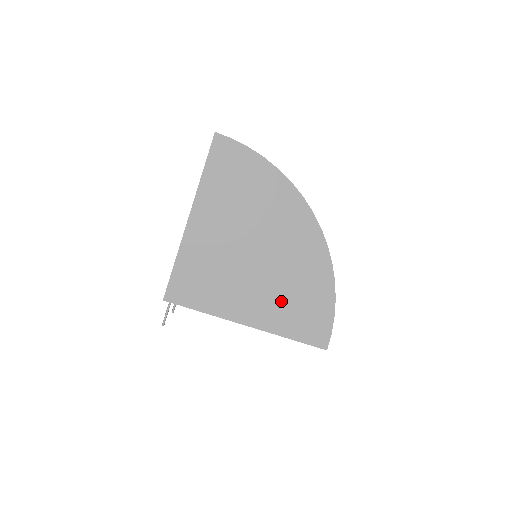
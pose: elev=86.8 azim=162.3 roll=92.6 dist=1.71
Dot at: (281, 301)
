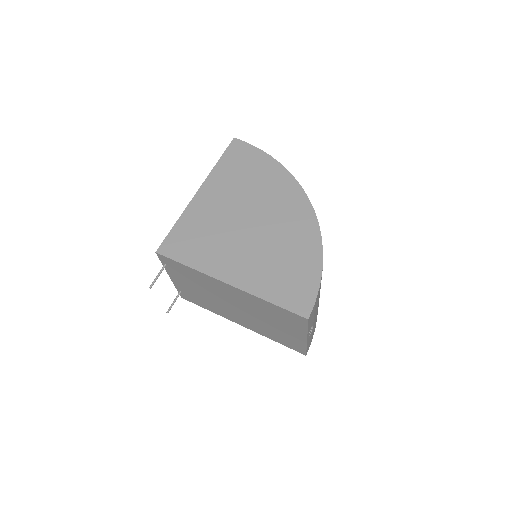
Dot at: (267, 266)
